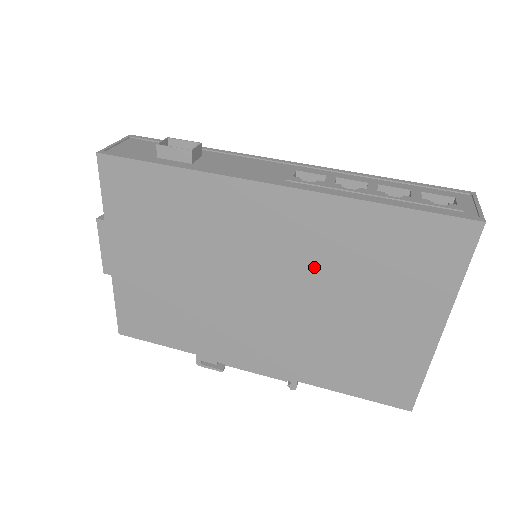
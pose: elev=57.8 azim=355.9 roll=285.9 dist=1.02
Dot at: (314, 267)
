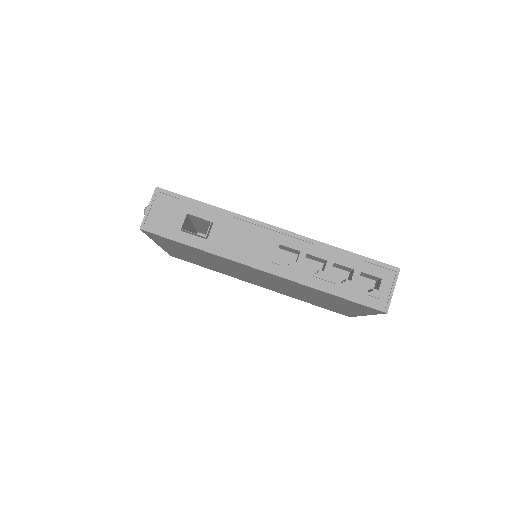
Dot at: (290, 287)
